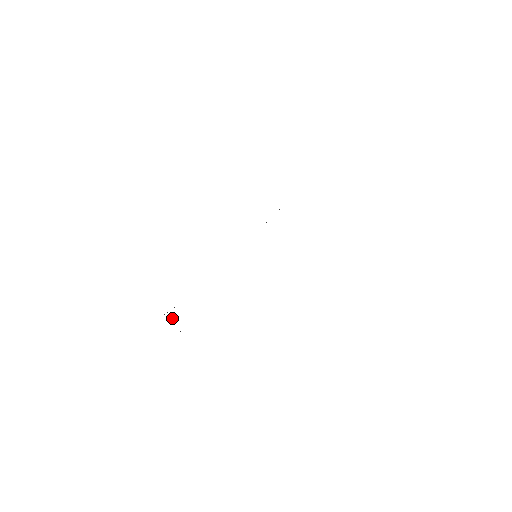
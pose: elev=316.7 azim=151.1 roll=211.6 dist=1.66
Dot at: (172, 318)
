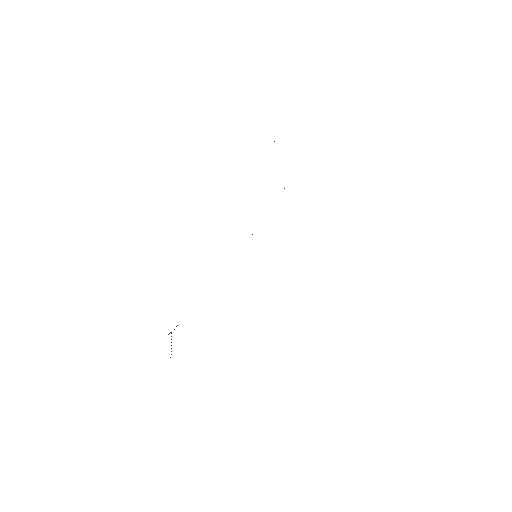
Dot at: occluded
